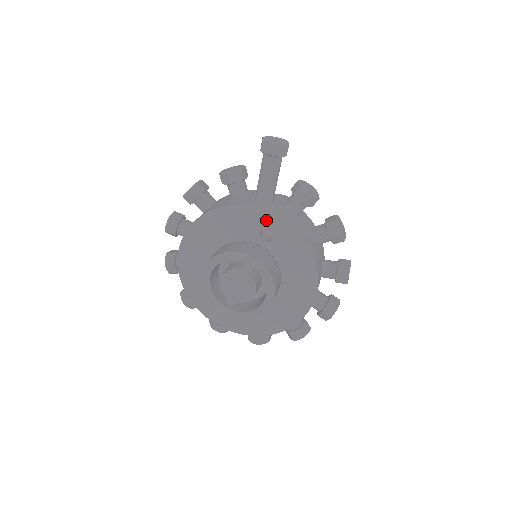
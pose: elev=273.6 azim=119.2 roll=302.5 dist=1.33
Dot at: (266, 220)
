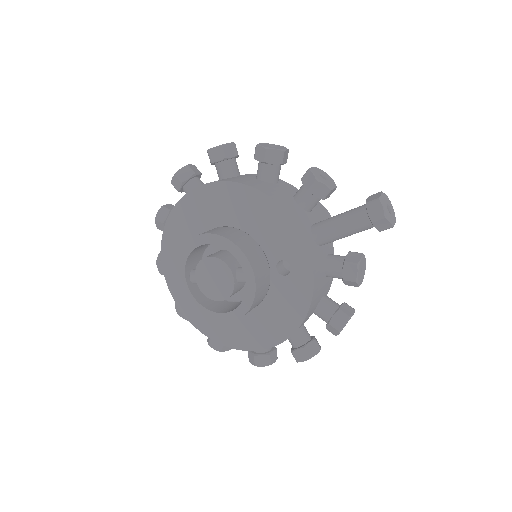
Dot at: (300, 259)
